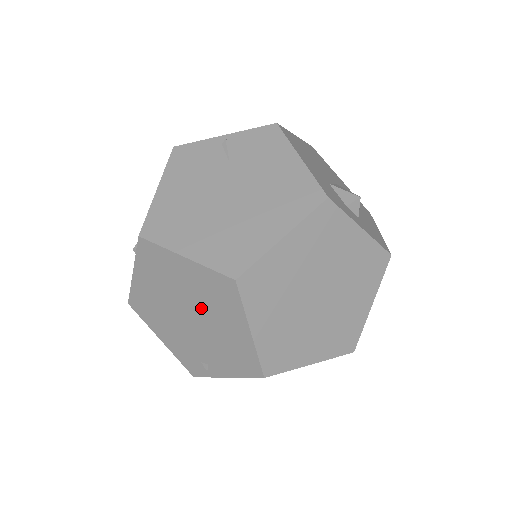
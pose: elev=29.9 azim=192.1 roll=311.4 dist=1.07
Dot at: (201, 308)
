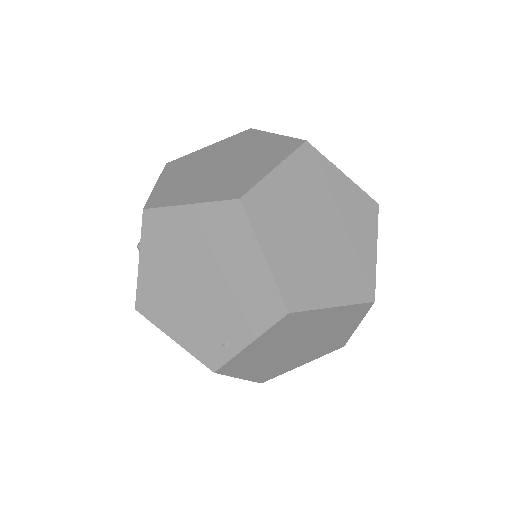
Dot at: (211, 259)
